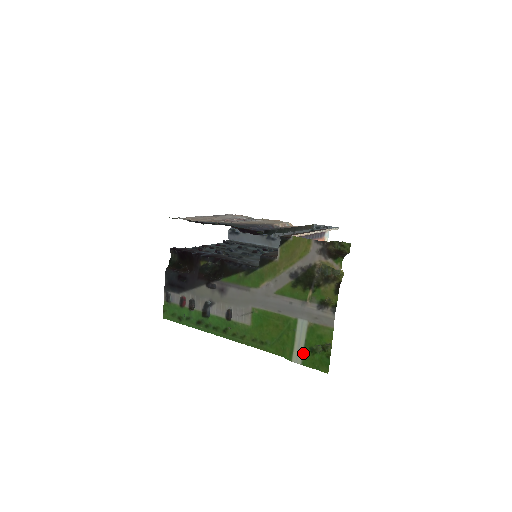
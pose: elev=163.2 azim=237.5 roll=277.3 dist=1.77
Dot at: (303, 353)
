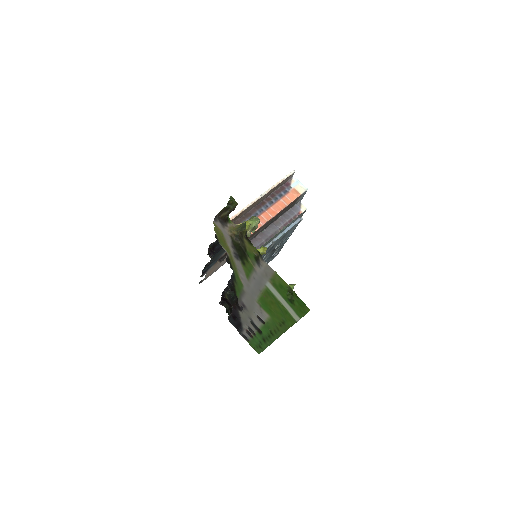
Dot at: (292, 309)
